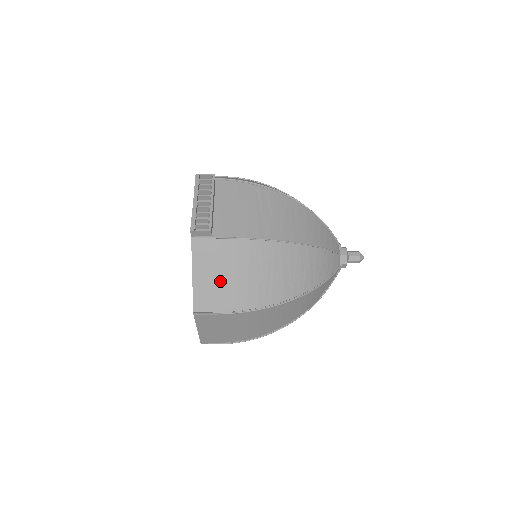
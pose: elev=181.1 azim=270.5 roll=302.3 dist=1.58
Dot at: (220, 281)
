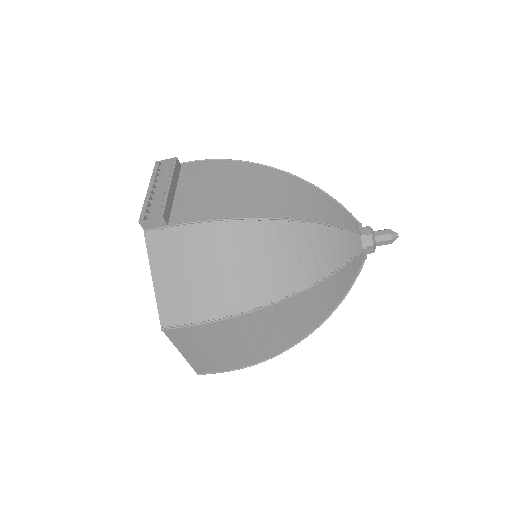
Dot at: (187, 281)
